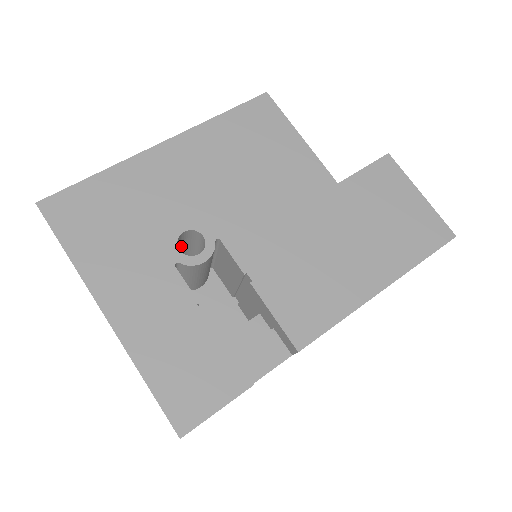
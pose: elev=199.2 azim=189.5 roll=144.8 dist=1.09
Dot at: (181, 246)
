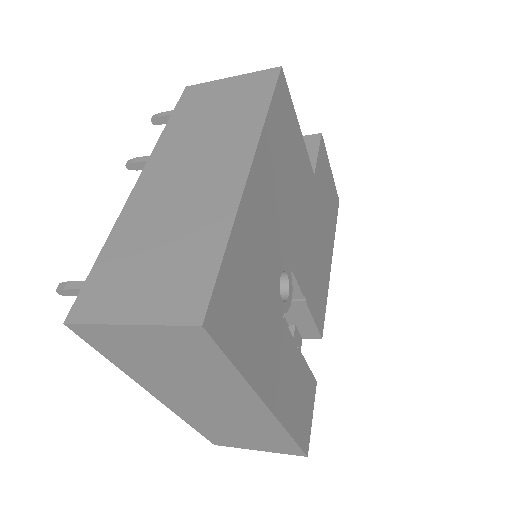
Dot at: occluded
